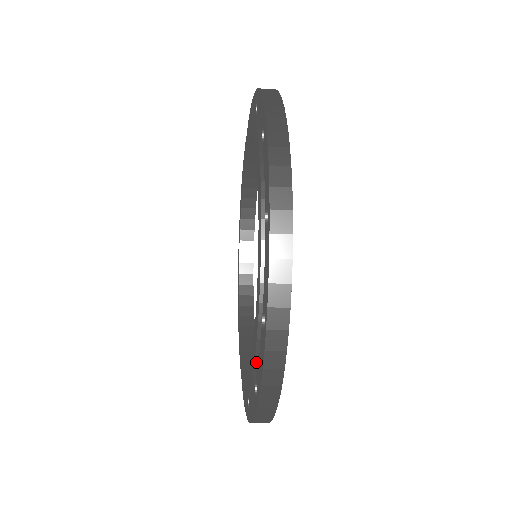
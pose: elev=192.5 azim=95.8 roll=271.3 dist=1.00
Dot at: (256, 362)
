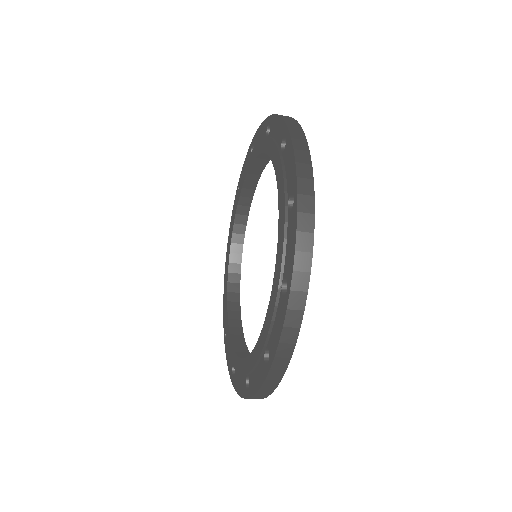
Dot at: (270, 329)
